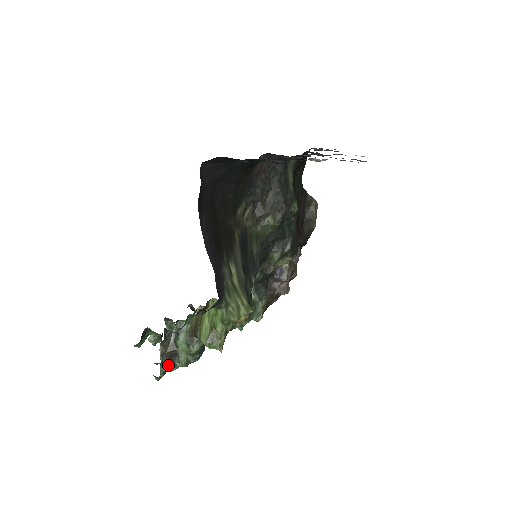
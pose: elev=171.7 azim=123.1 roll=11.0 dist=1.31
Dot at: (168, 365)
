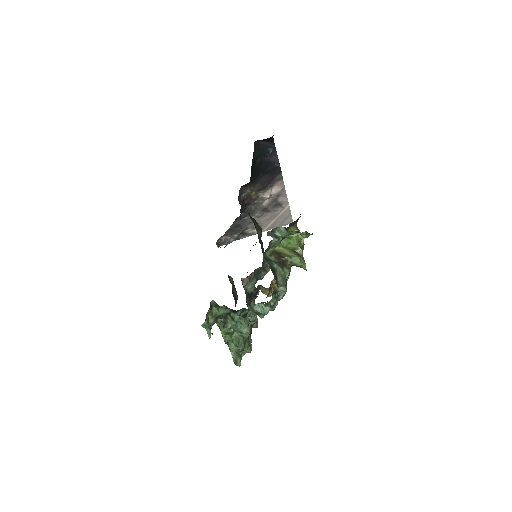
Dot at: occluded
